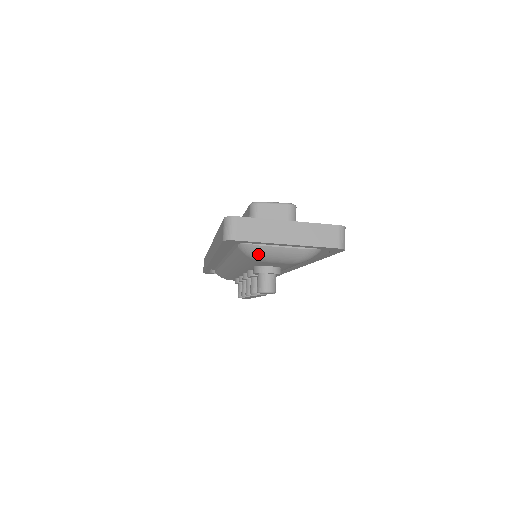
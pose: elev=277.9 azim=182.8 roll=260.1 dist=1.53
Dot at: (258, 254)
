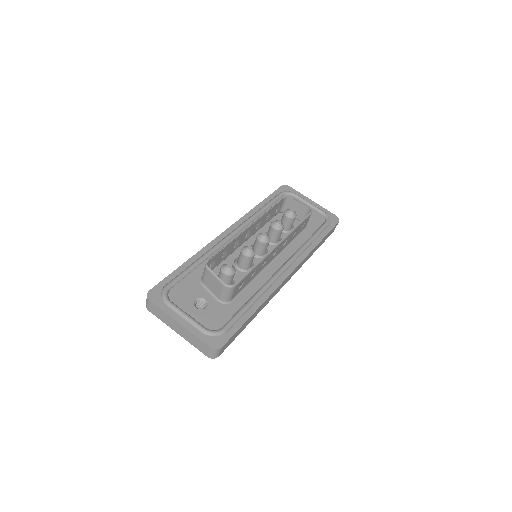
Dot at: occluded
